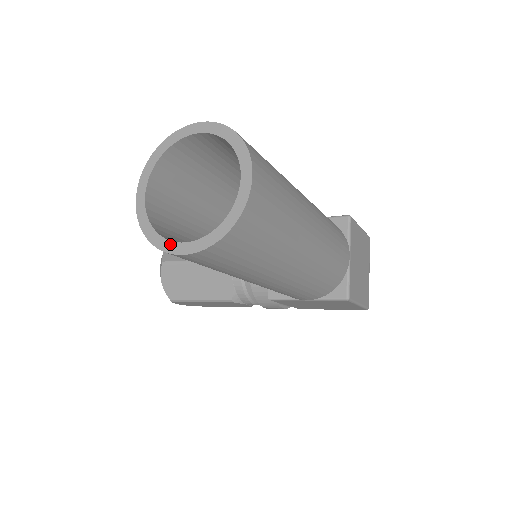
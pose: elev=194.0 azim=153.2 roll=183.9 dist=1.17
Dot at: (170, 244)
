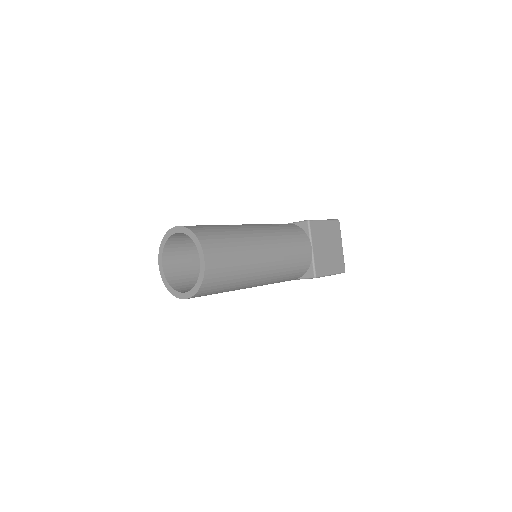
Dot at: (178, 293)
